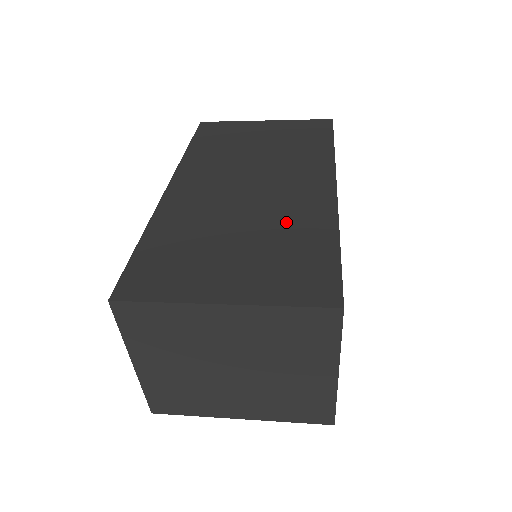
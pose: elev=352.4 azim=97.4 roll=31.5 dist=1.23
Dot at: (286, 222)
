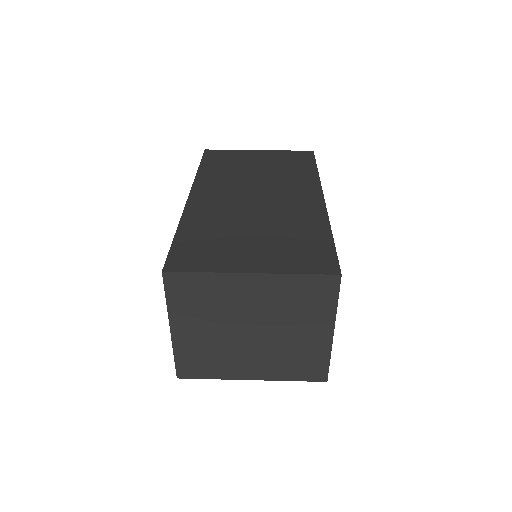
Dot at: (289, 221)
